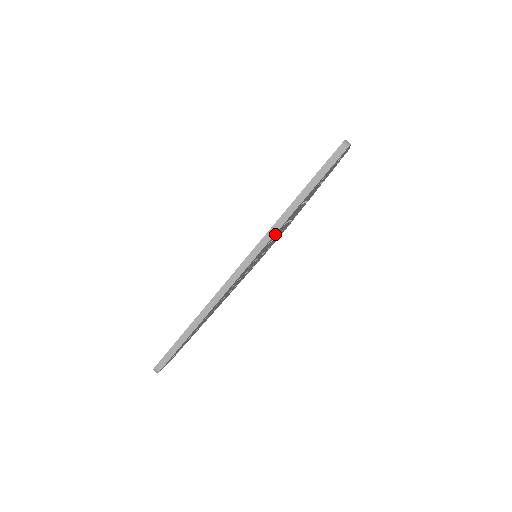
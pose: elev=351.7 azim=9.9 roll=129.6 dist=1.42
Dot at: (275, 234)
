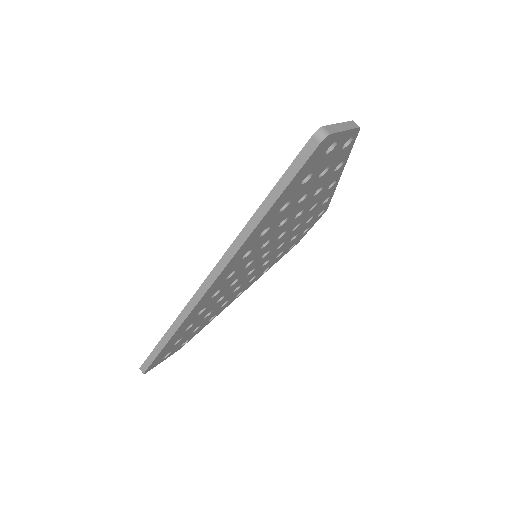
Dot at: (244, 248)
